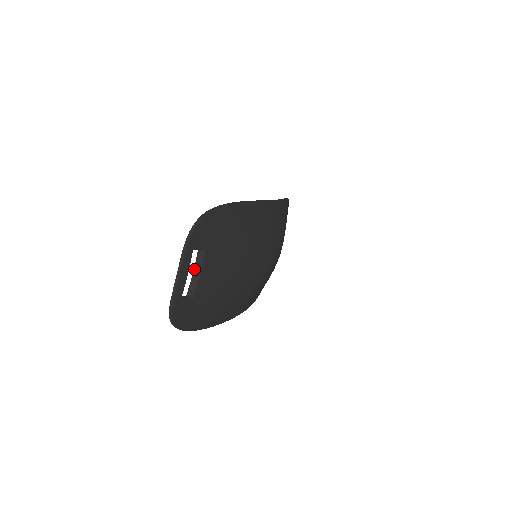
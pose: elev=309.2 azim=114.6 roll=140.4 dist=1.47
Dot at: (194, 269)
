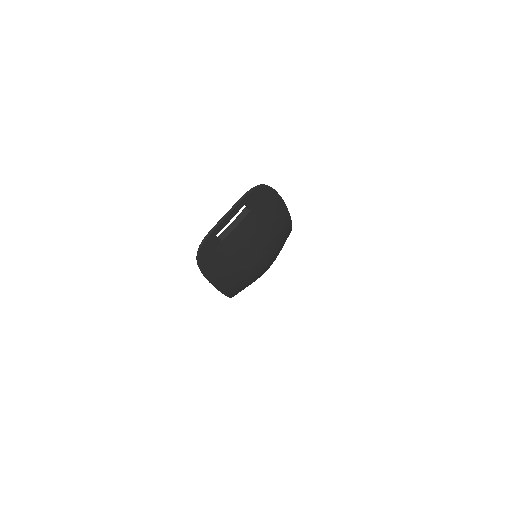
Dot at: (234, 220)
